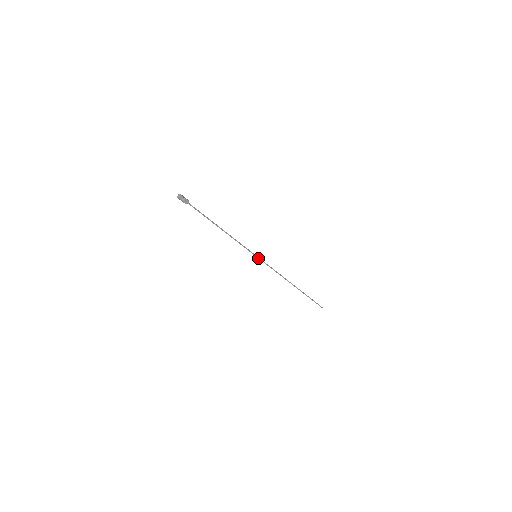
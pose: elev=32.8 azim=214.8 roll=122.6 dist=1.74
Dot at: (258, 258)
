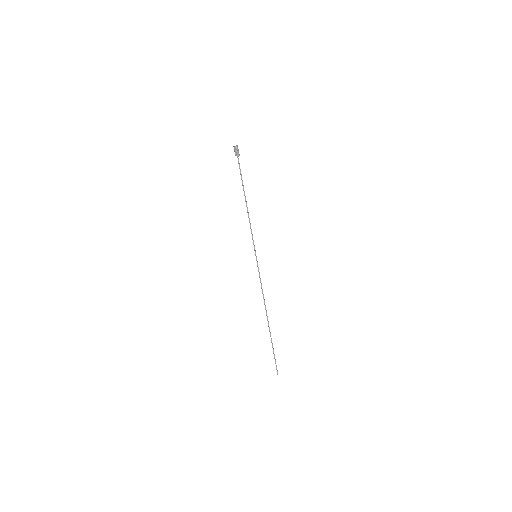
Dot at: (256, 260)
